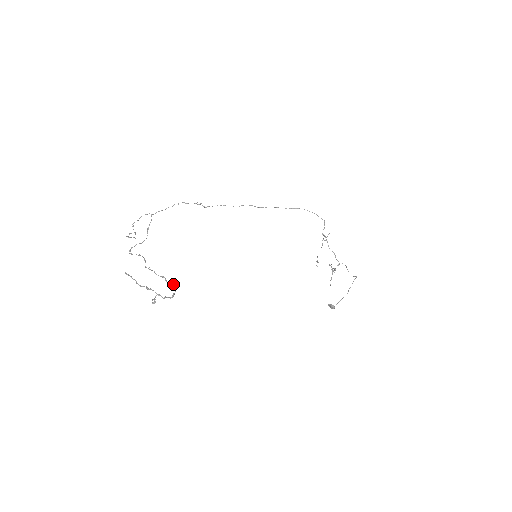
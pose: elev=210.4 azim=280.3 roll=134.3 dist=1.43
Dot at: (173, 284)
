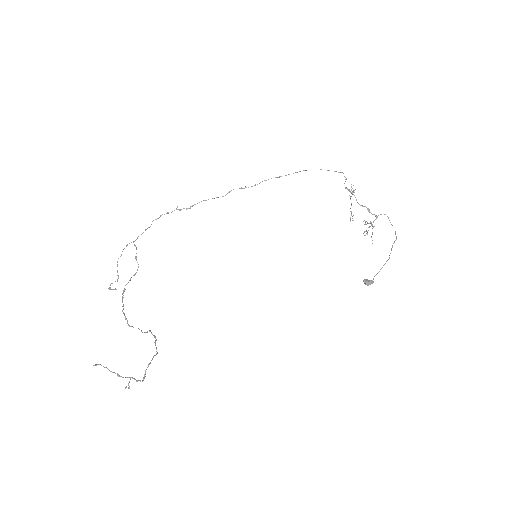
Dot at: (155, 344)
